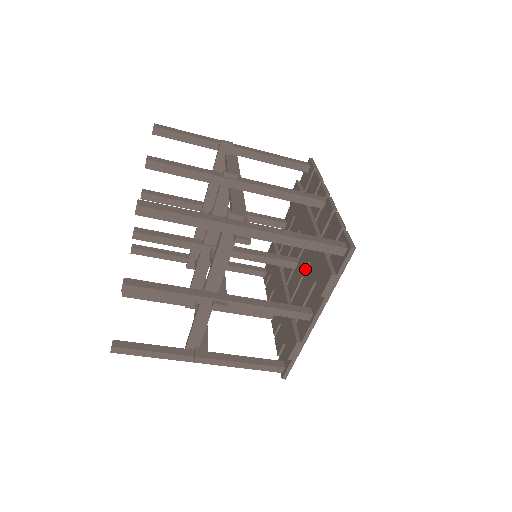
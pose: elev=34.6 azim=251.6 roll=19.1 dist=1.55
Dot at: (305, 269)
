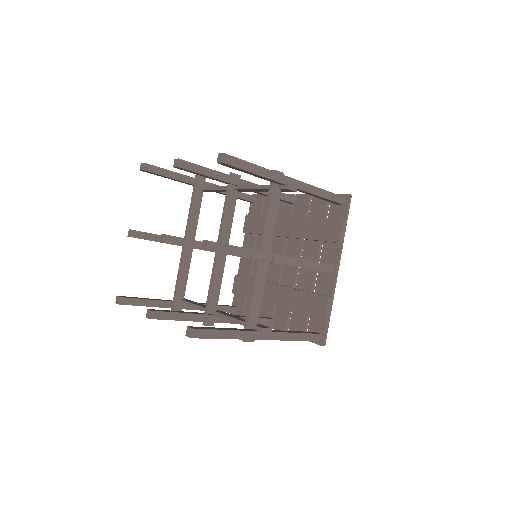
Dot at: (299, 253)
